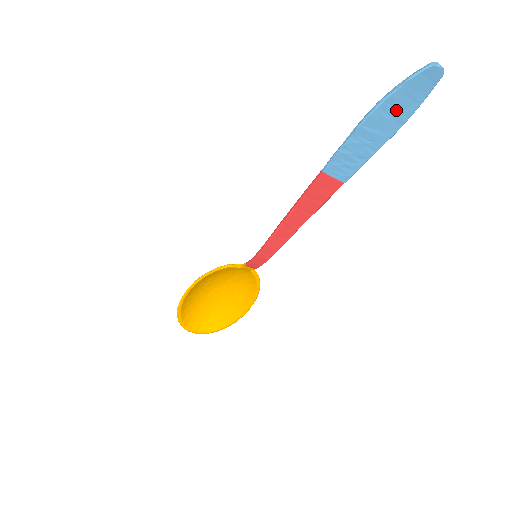
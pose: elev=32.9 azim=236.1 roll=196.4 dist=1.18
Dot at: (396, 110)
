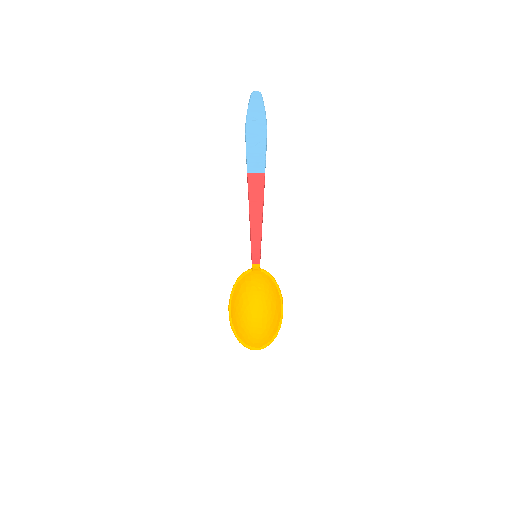
Dot at: (256, 121)
